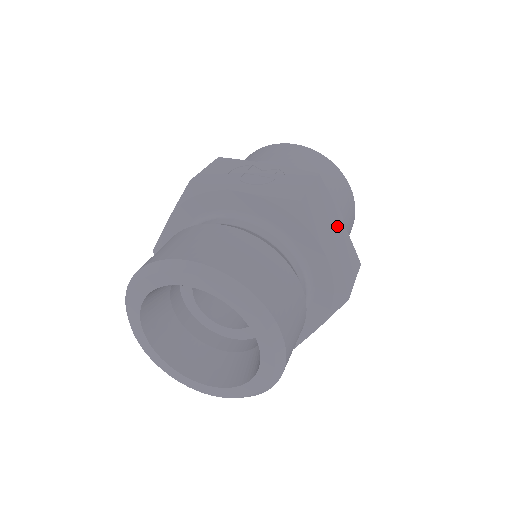
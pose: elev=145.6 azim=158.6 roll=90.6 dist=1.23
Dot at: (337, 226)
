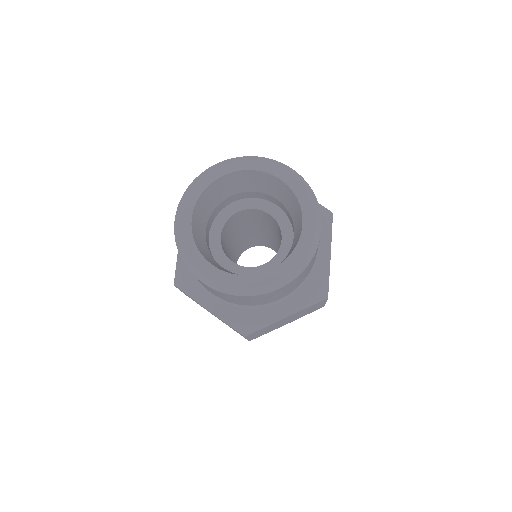
Dot at: occluded
